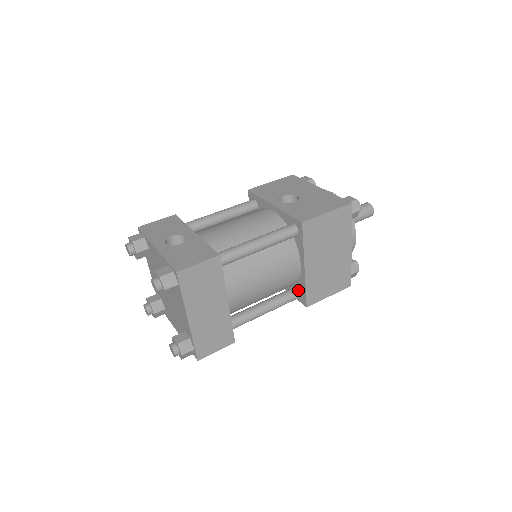
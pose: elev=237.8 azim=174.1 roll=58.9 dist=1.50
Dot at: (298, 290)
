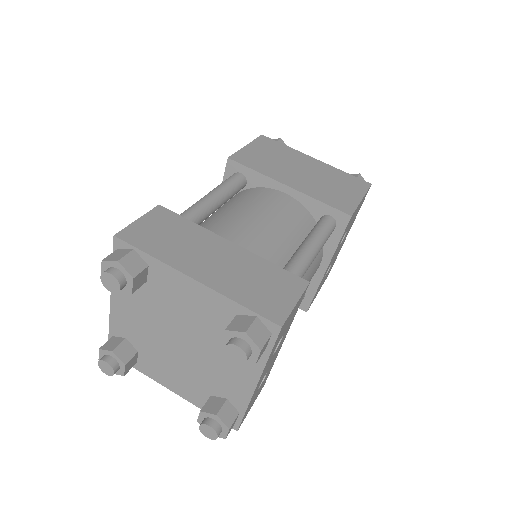
Dot at: (322, 218)
